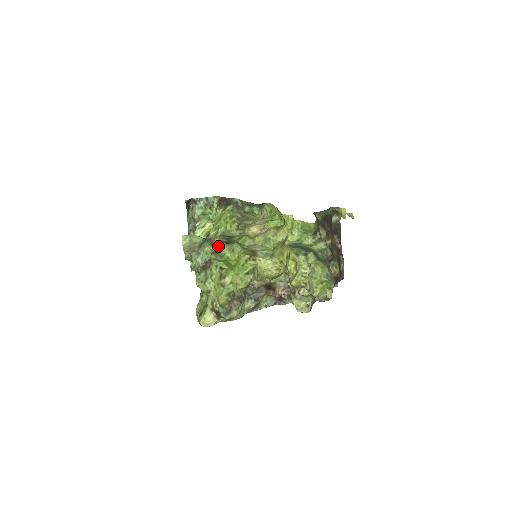
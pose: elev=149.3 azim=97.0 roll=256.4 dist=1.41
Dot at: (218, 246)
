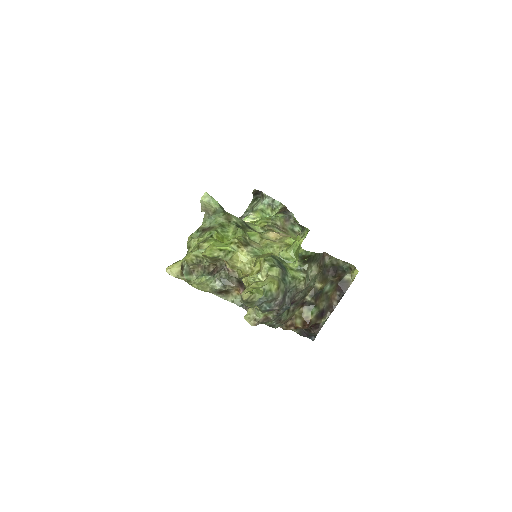
Dot at: (230, 223)
